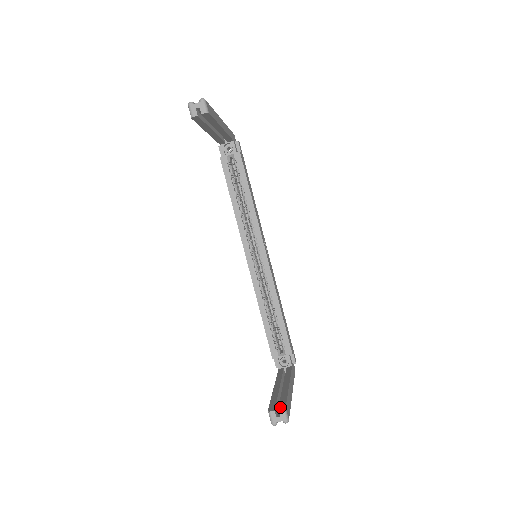
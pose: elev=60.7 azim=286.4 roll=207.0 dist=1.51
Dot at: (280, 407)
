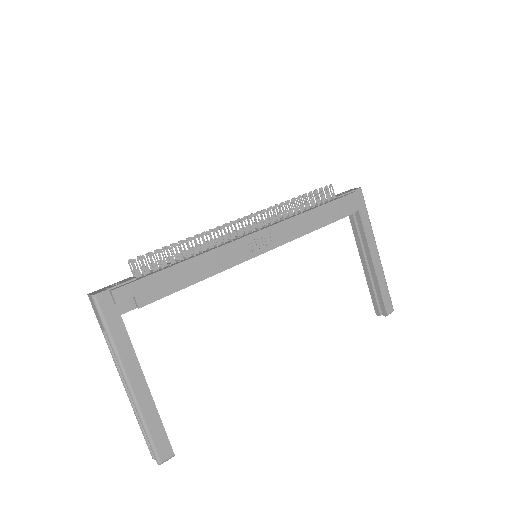
Dot at: (382, 313)
